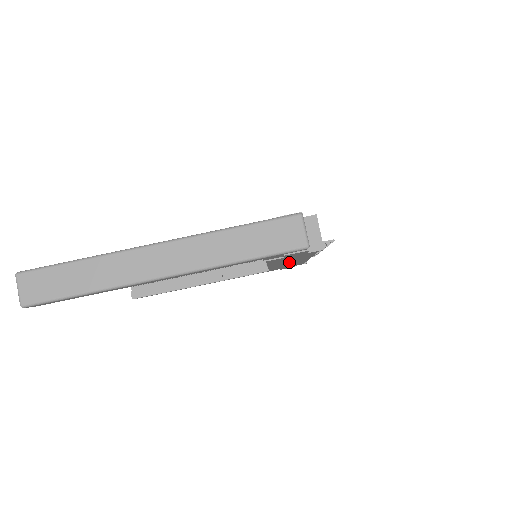
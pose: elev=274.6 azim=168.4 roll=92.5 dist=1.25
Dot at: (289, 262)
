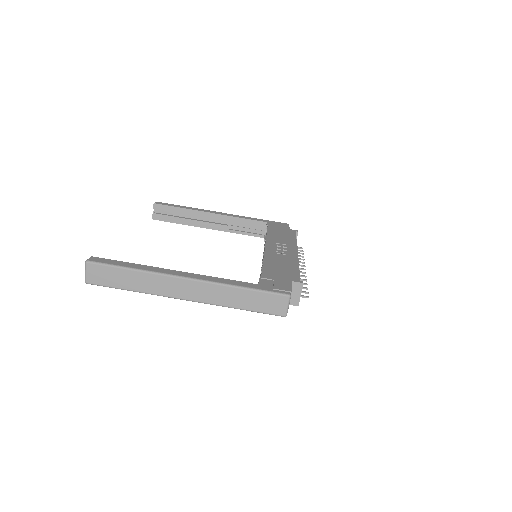
Dot at: occluded
